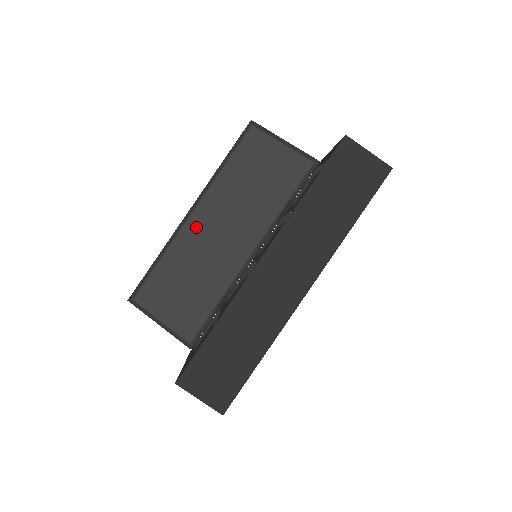
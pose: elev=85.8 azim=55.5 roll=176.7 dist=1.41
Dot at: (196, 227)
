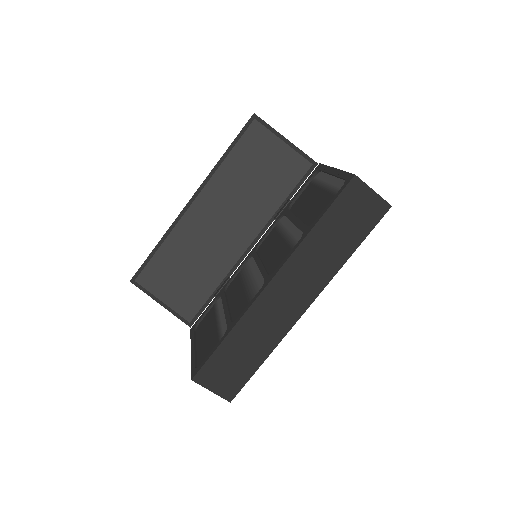
Dot at: (196, 217)
